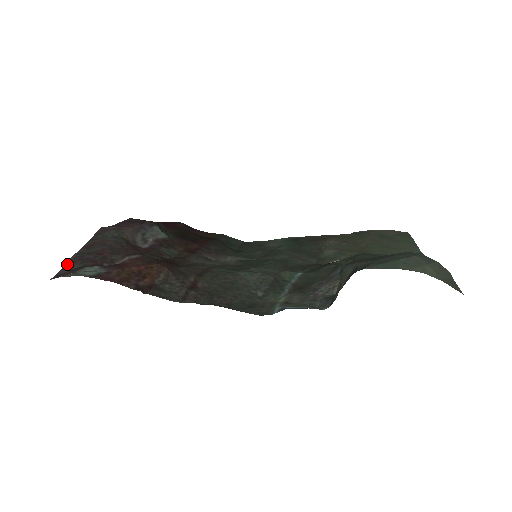
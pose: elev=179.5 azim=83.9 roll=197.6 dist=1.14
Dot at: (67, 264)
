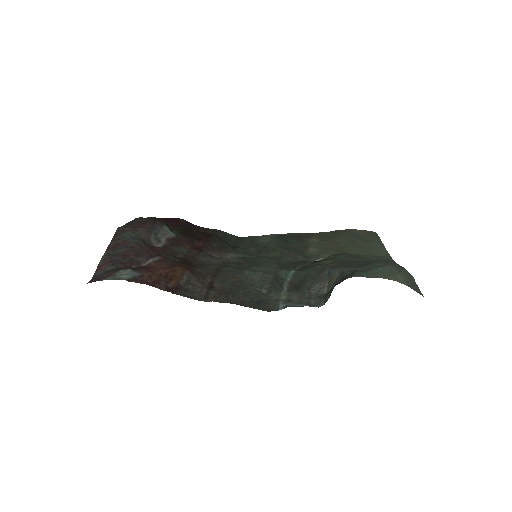
Dot at: (100, 266)
